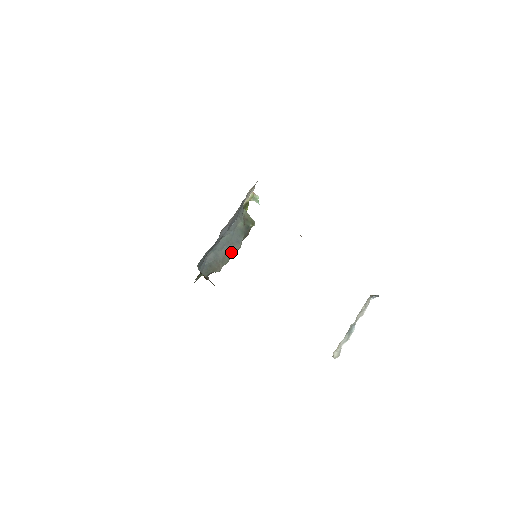
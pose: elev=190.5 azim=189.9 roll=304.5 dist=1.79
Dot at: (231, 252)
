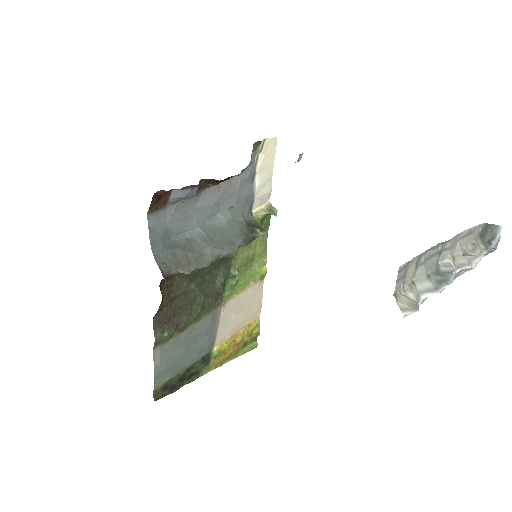
Dot at: (216, 252)
